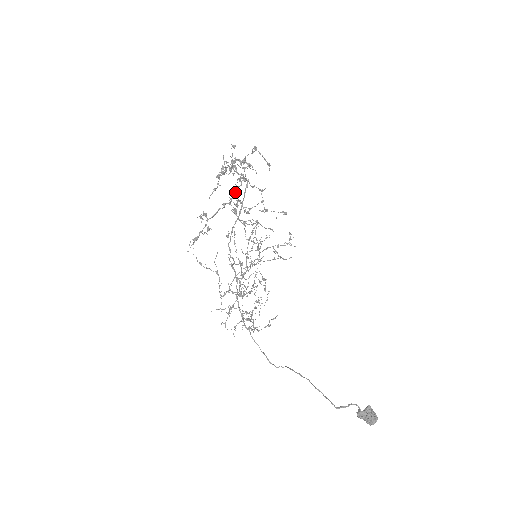
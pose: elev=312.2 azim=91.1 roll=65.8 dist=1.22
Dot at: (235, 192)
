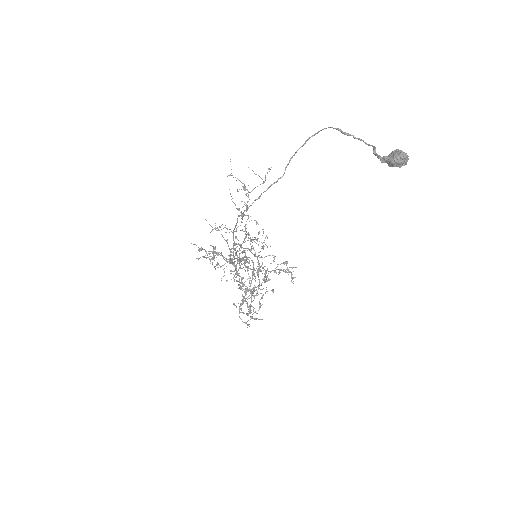
Dot at: (241, 278)
